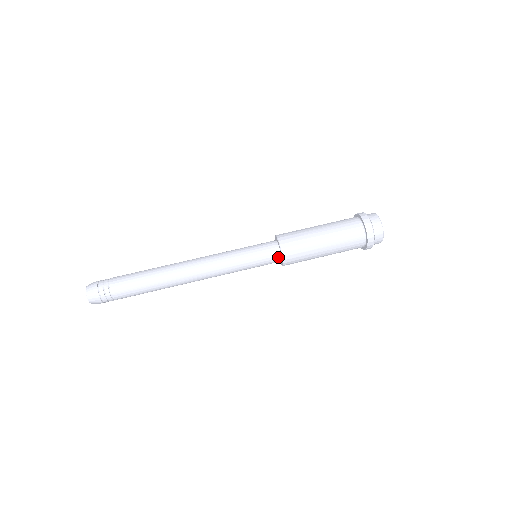
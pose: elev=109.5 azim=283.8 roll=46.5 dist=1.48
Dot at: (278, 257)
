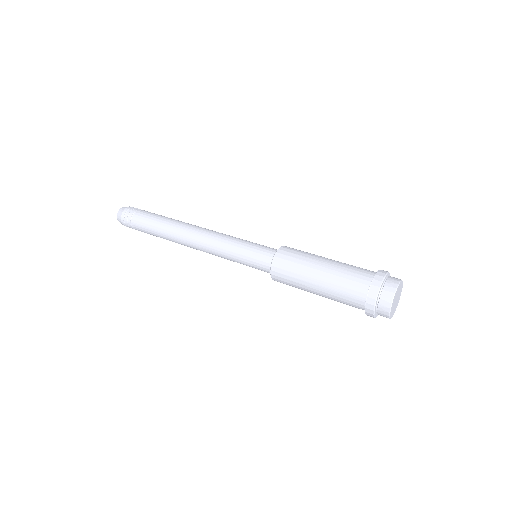
Dot at: occluded
